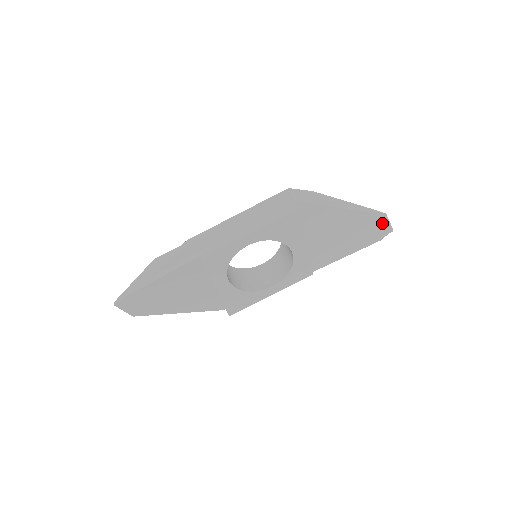
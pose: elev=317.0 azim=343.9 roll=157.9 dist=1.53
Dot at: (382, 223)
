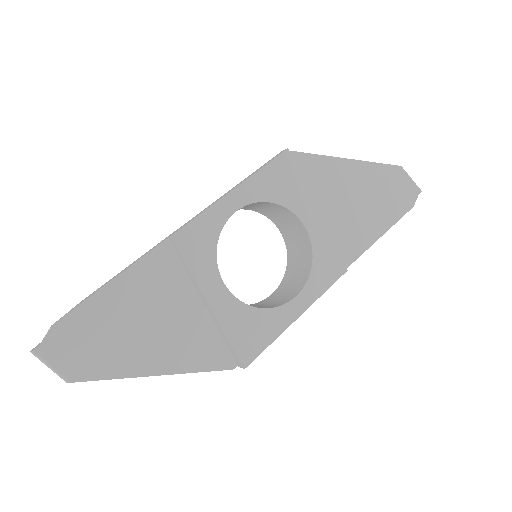
Dot at: (403, 180)
